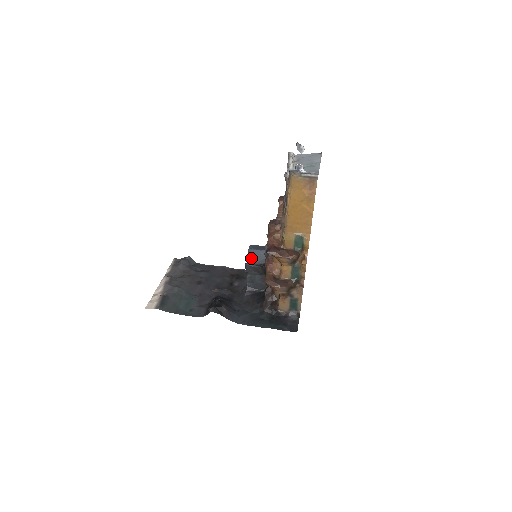
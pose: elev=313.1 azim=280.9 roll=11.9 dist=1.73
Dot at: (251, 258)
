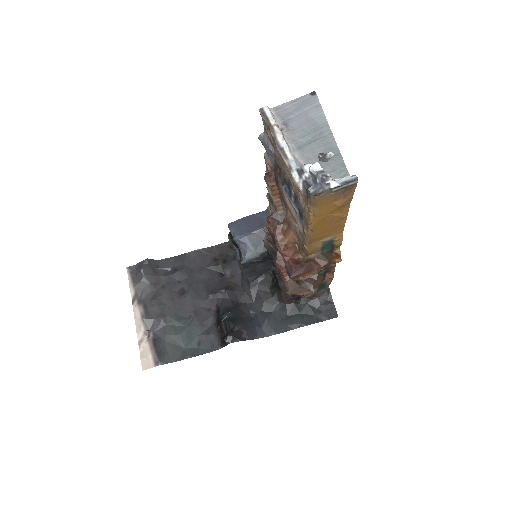
Dot at: (243, 250)
